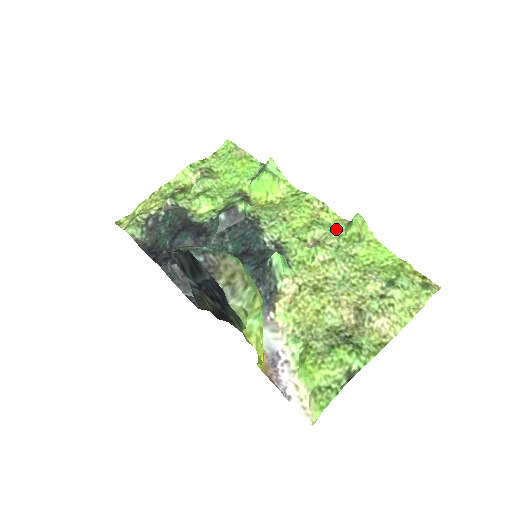
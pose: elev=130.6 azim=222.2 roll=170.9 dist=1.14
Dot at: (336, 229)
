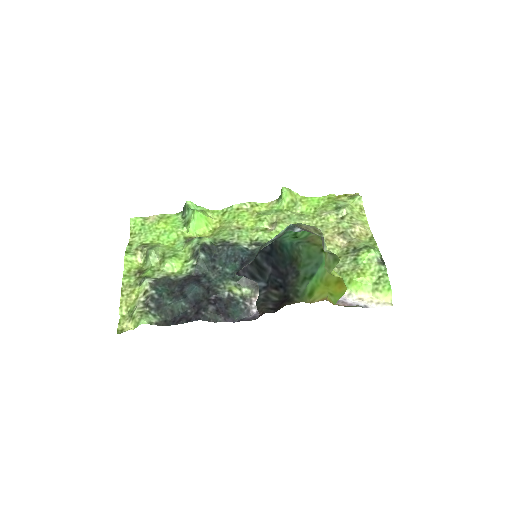
Dot at: (274, 209)
